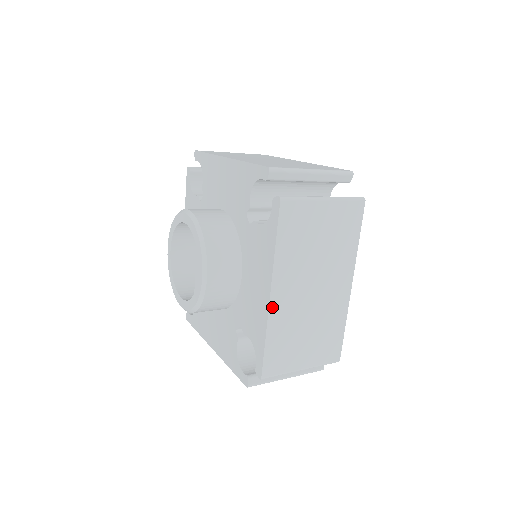
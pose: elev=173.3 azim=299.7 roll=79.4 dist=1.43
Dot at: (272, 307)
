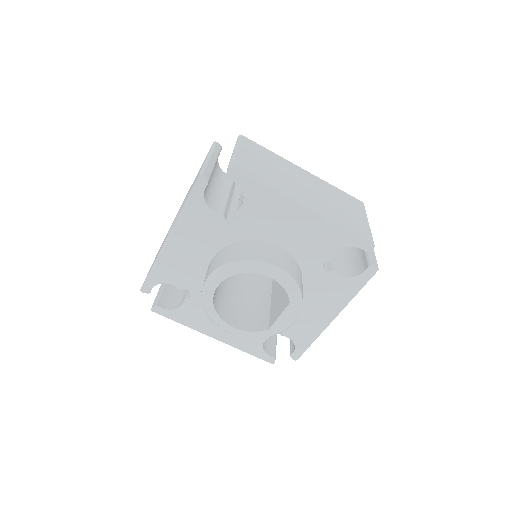
Dot at: (328, 323)
